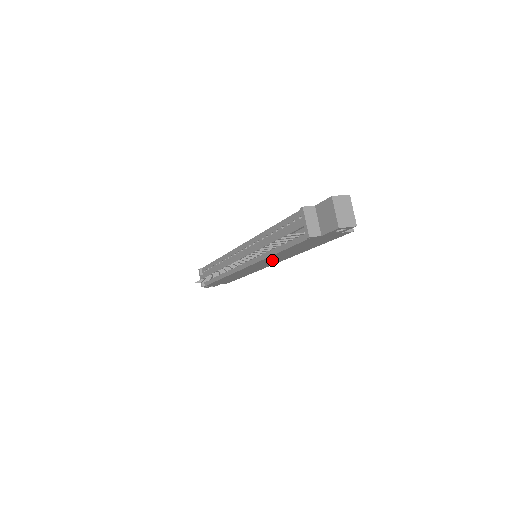
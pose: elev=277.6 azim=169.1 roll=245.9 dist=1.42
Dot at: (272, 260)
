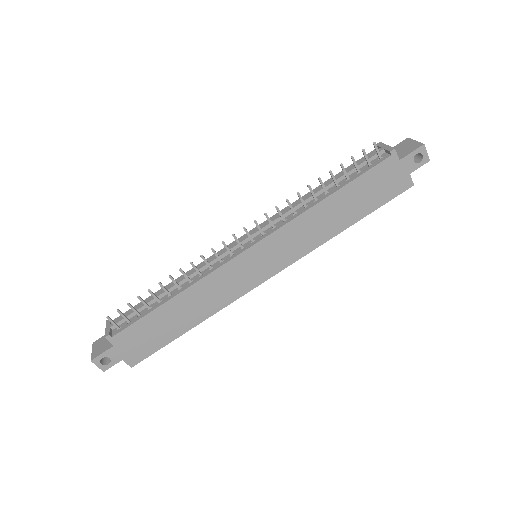
Dot at: (293, 240)
